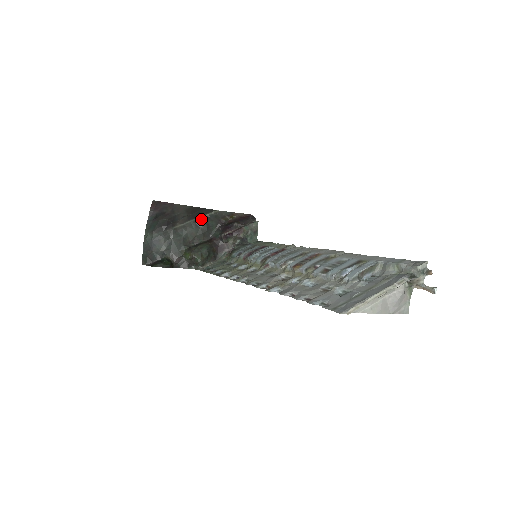
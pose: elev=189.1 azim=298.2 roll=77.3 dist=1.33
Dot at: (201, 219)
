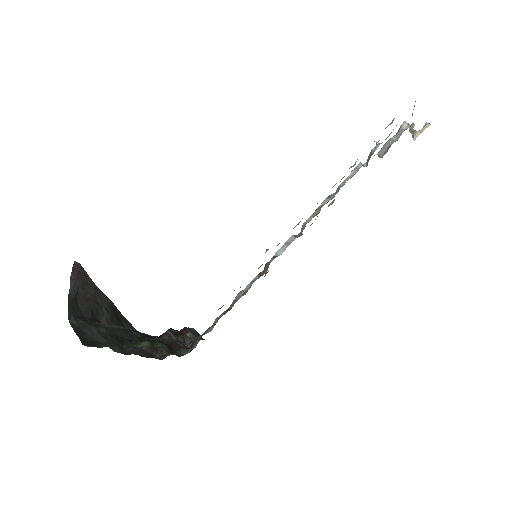
Dot at: (126, 329)
